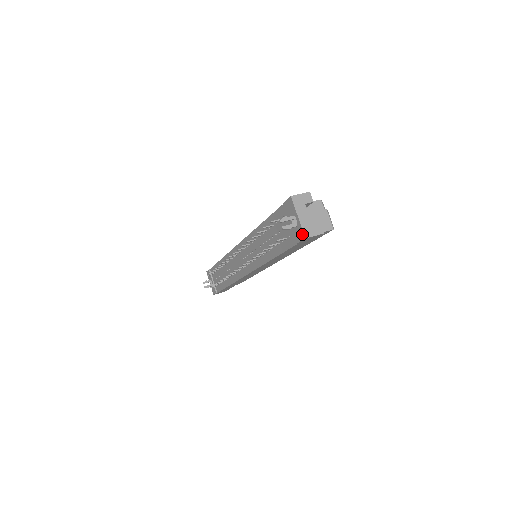
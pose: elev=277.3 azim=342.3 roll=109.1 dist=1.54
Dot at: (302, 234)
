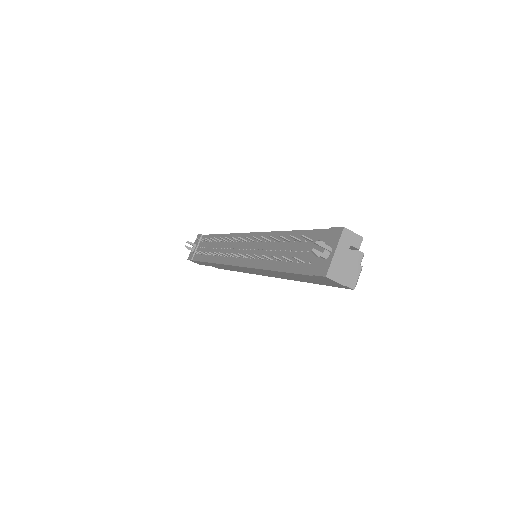
Dot at: (326, 270)
